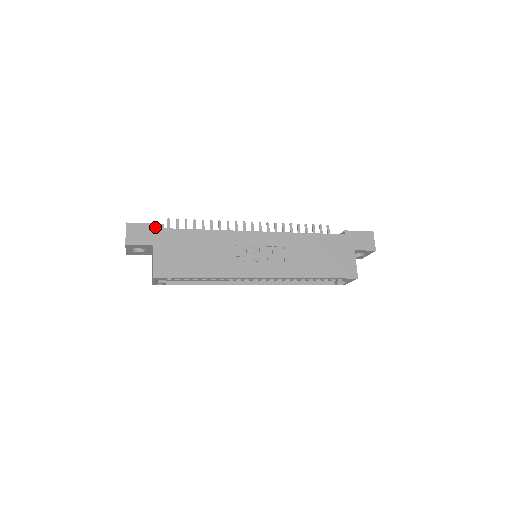
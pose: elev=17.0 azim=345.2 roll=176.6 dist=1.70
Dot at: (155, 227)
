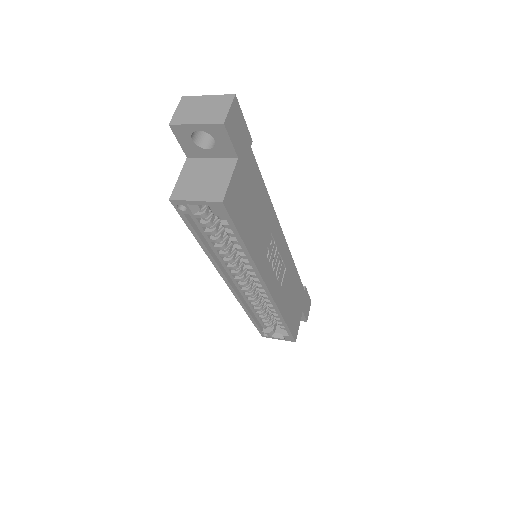
Dot at: (248, 136)
